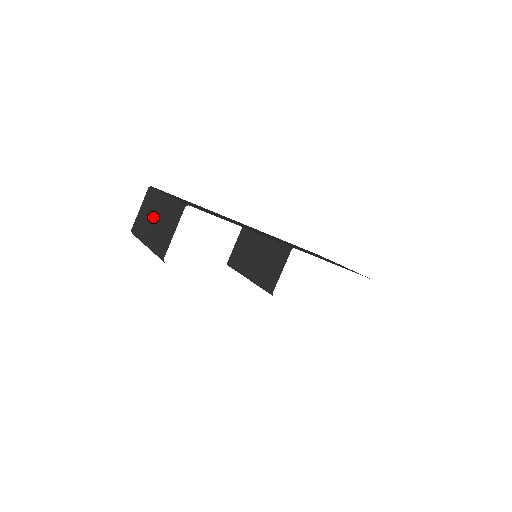
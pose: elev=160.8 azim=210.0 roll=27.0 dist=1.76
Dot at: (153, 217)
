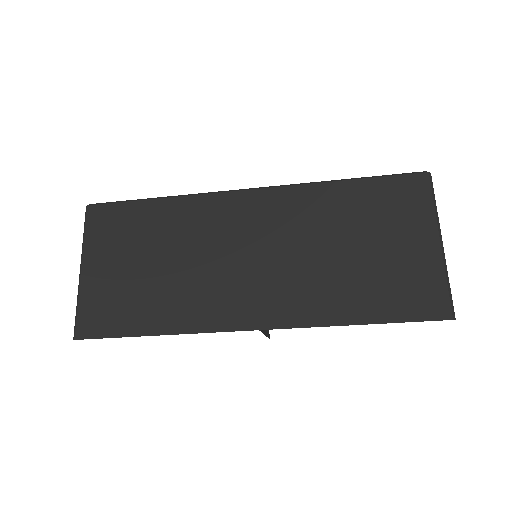
Dot at: occluded
